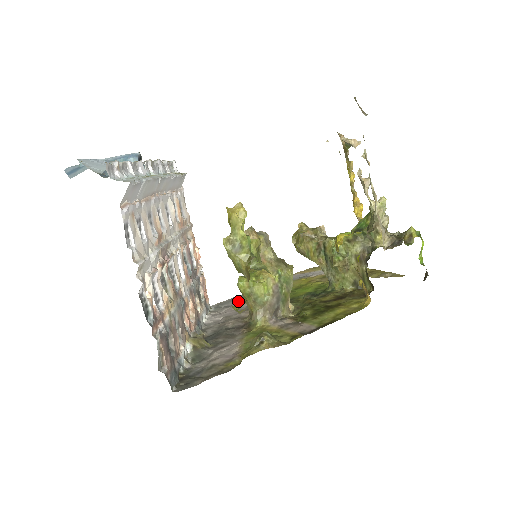
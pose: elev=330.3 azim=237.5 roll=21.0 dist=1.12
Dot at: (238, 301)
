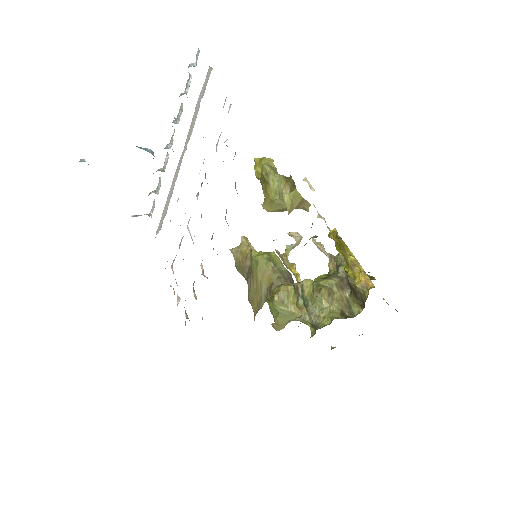
Dot at: occluded
